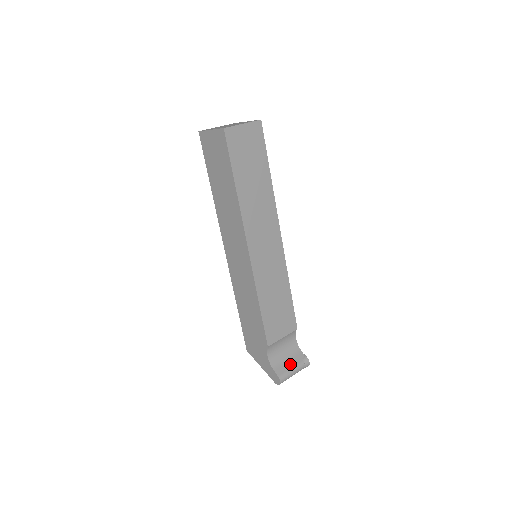
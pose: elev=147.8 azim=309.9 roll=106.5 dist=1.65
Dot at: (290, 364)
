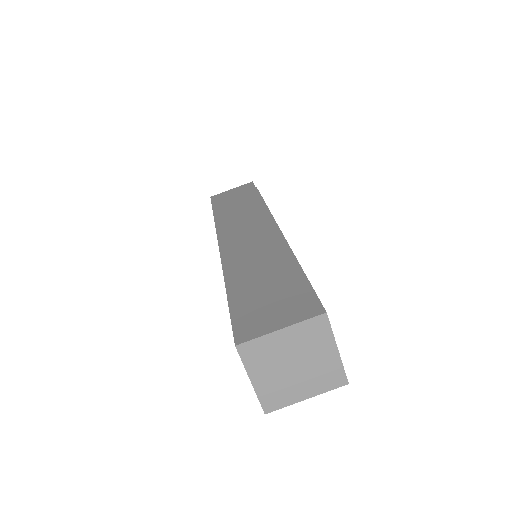
Dot at: occluded
